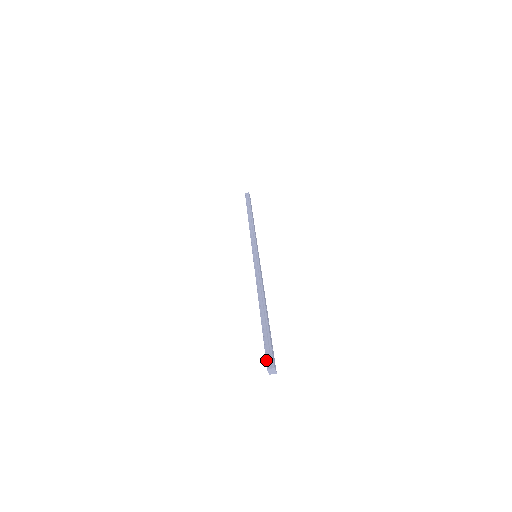
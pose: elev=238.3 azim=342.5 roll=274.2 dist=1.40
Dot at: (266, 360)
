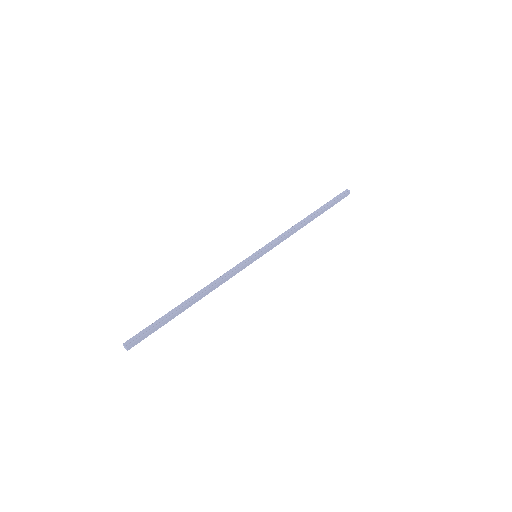
Dot at: (132, 337)
